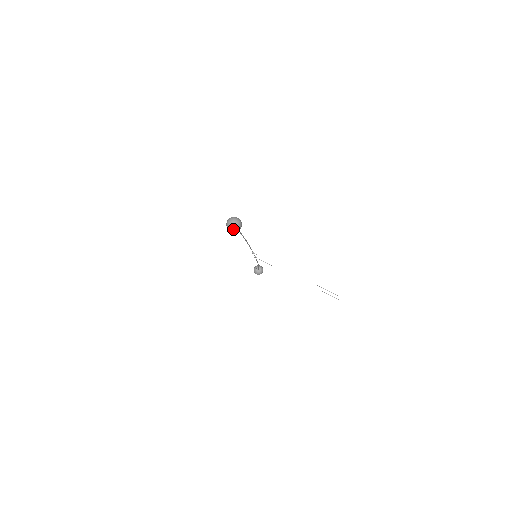
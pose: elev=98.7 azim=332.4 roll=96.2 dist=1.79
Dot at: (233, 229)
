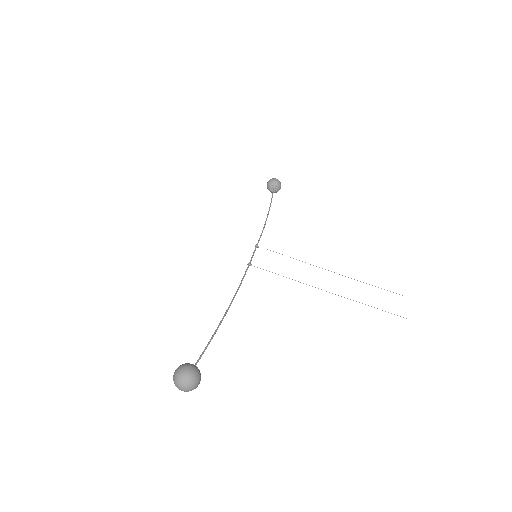
Dot at: (187, 391)
